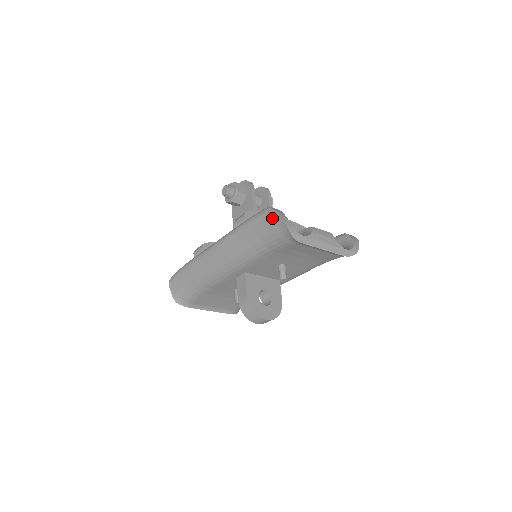
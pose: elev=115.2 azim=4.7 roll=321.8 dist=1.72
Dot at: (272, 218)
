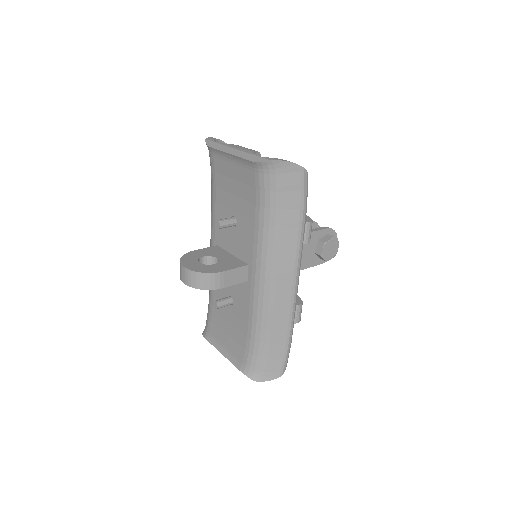
Dot at: occluded
